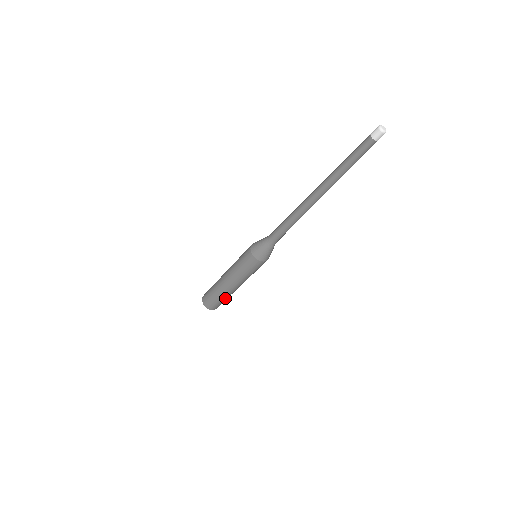
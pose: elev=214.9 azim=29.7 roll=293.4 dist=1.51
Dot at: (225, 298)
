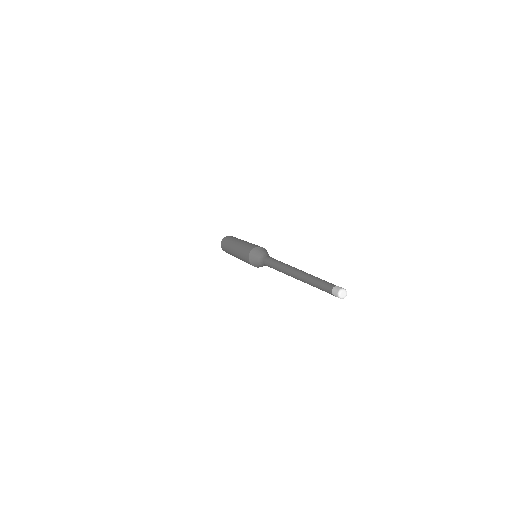
Dot at: occluded
